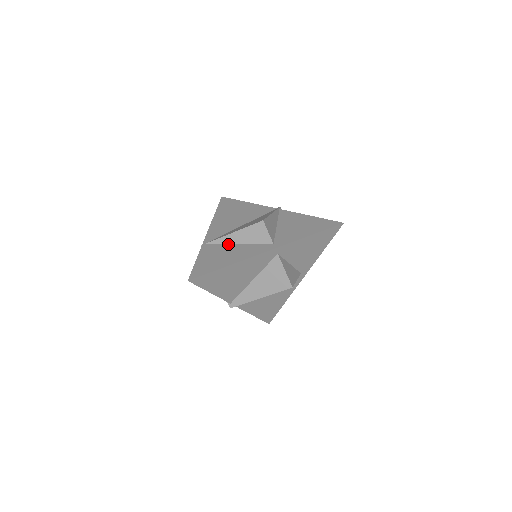
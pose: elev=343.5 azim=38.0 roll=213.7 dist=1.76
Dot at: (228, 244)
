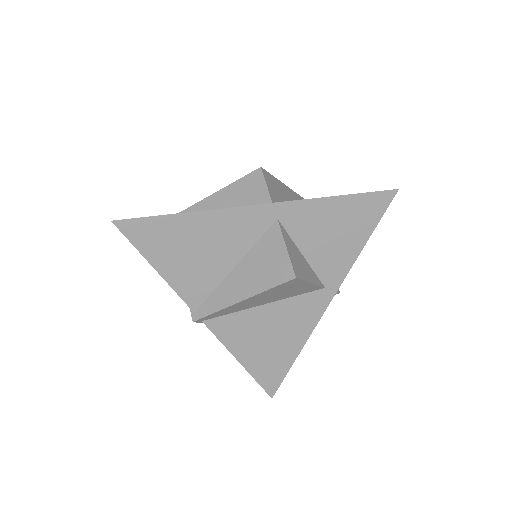
Dot at: occluded
